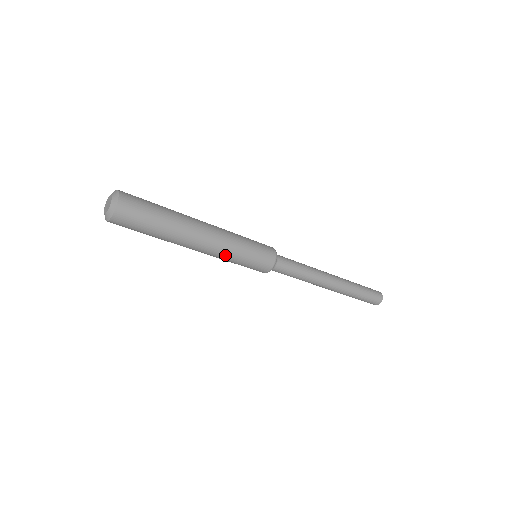
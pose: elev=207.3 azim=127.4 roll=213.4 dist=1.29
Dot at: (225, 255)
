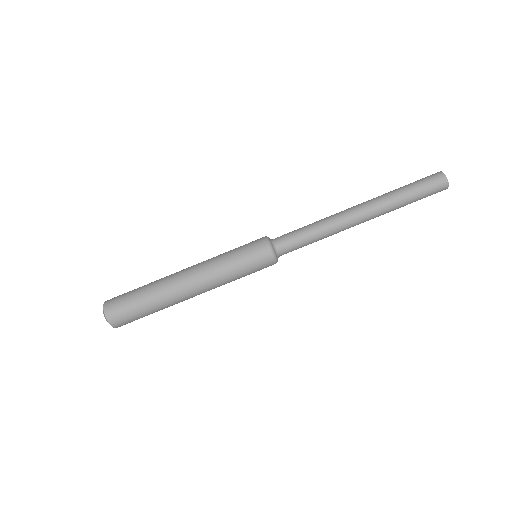
Dot at: (219, 280)
